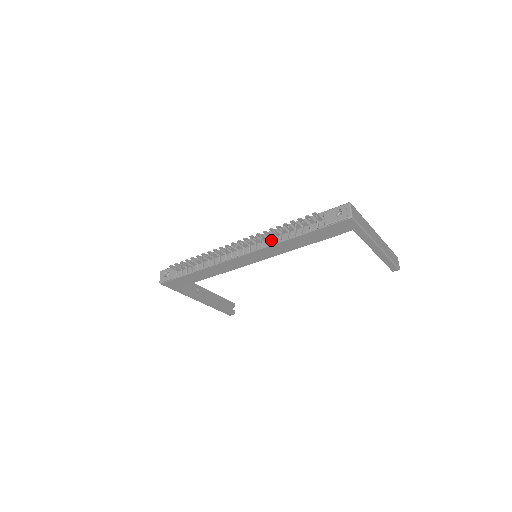
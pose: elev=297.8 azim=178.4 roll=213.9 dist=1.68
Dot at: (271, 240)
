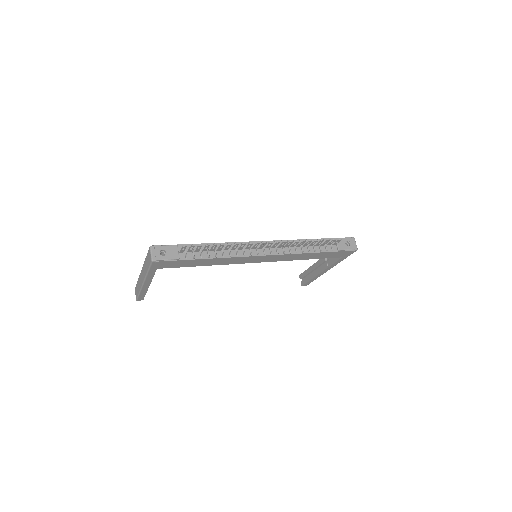
Dot at: (292, 249)
